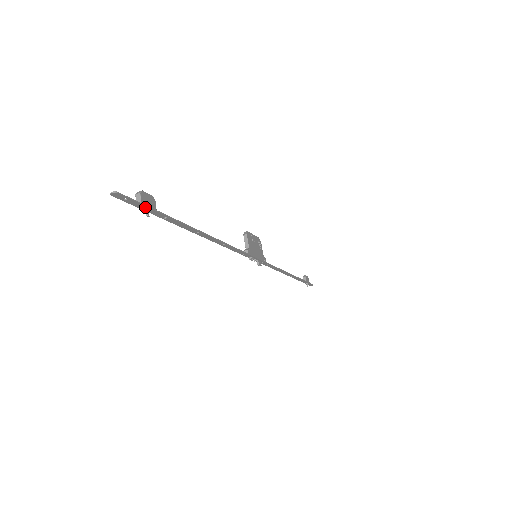
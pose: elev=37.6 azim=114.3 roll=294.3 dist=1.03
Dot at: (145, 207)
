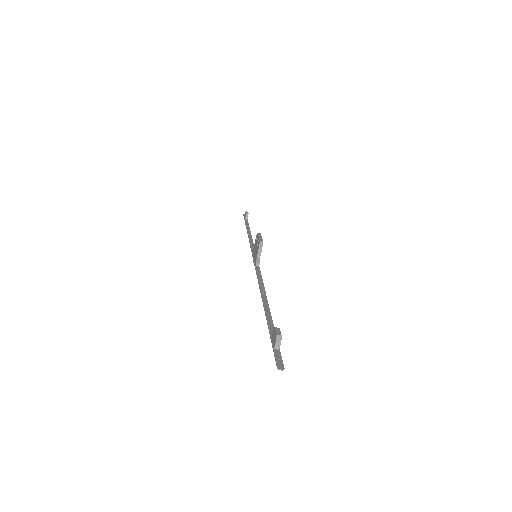
Dot at: (277, 346)
